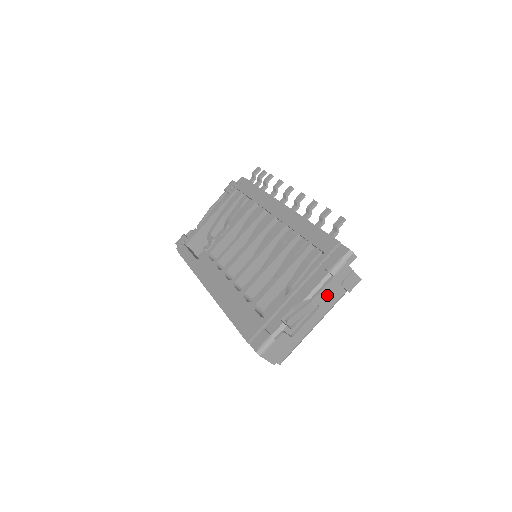
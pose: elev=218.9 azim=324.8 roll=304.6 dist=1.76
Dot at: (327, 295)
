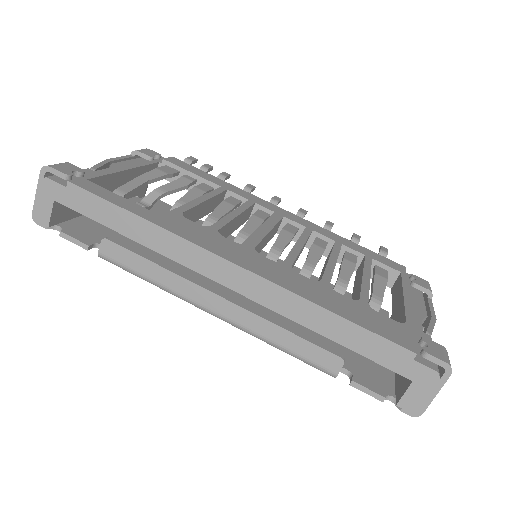
Dot at: occluded
